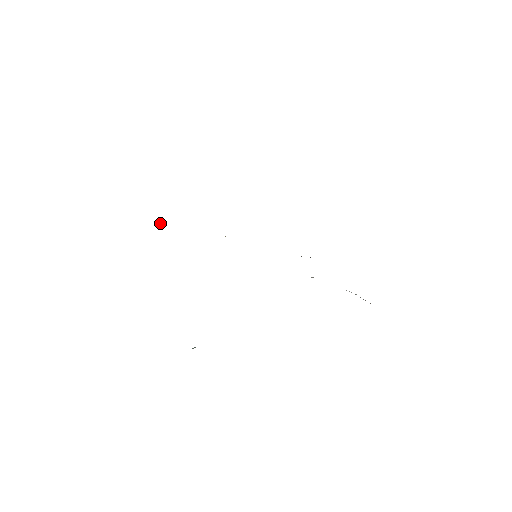
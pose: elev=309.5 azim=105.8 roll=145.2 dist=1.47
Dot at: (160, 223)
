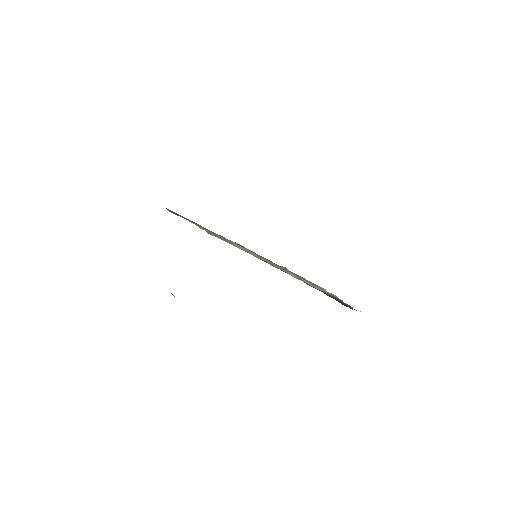
Dot at: (206, 231)
